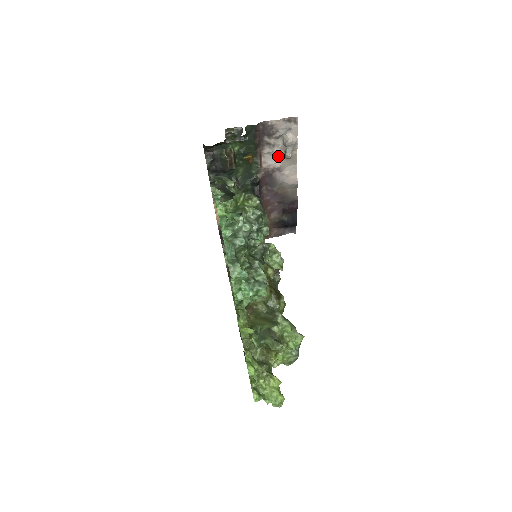
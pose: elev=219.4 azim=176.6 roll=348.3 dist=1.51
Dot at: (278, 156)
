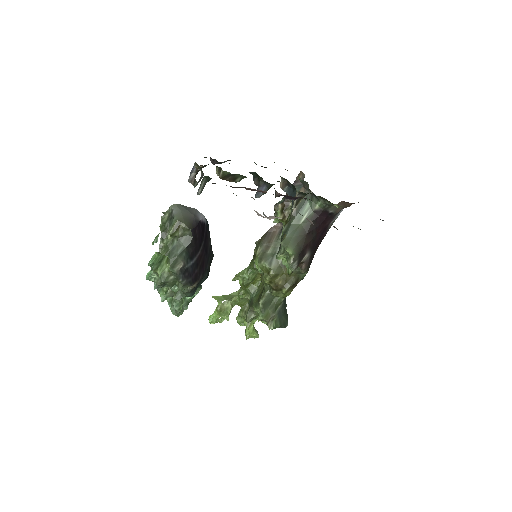
Dot at: occluded
